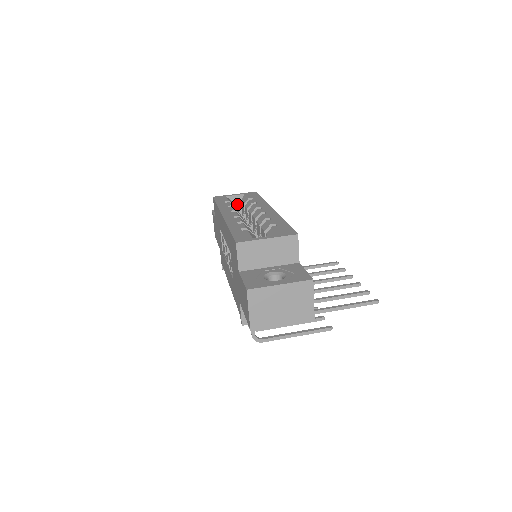
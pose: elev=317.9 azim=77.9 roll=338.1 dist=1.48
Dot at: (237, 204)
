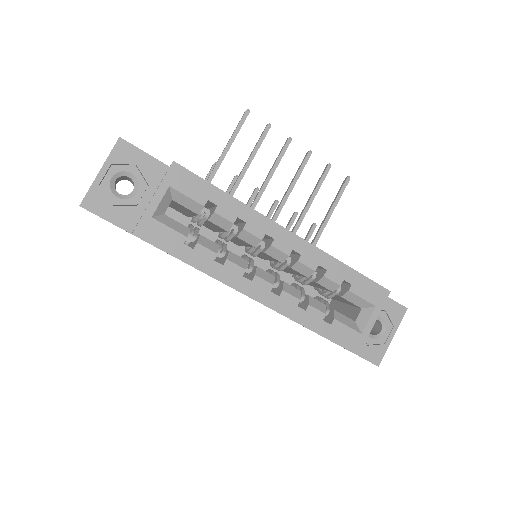
Dot at: occluded
